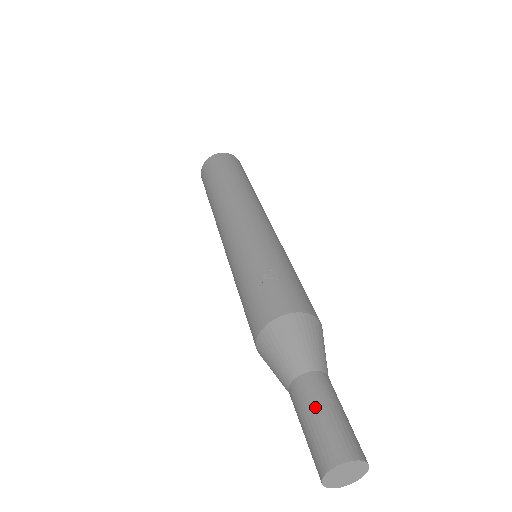
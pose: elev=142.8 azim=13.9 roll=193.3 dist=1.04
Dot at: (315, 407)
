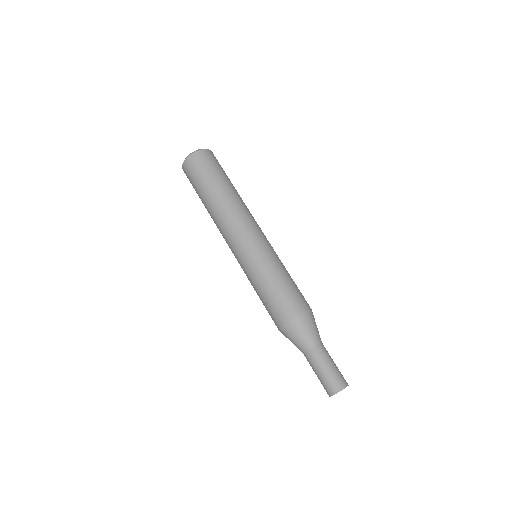
Dot at: (315, 370)
